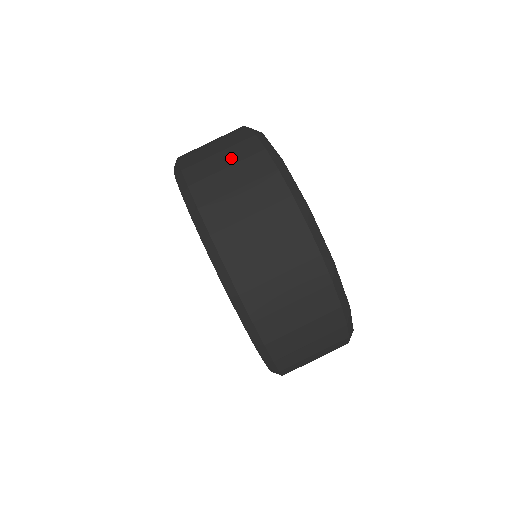
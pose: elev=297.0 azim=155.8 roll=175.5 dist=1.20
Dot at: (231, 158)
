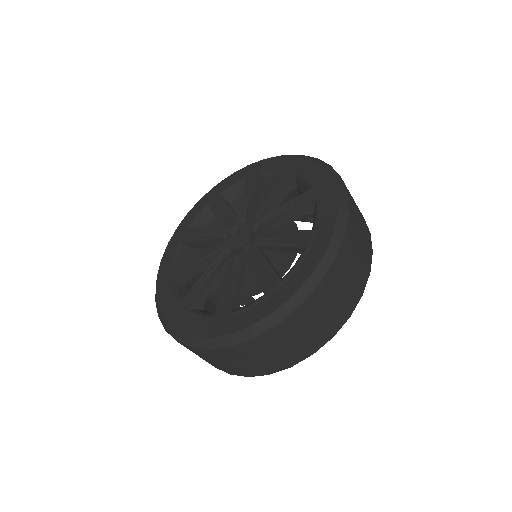
Dot at: occluded
